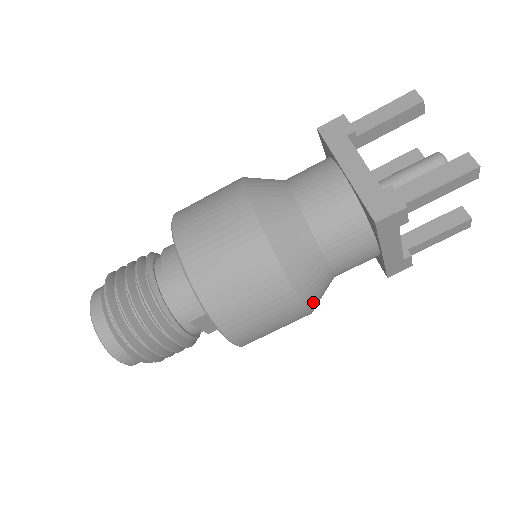
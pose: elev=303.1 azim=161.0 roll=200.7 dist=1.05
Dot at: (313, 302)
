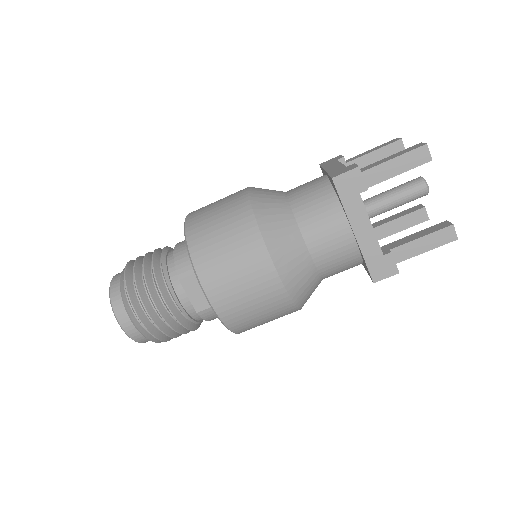
Dot at: (285, 269)
